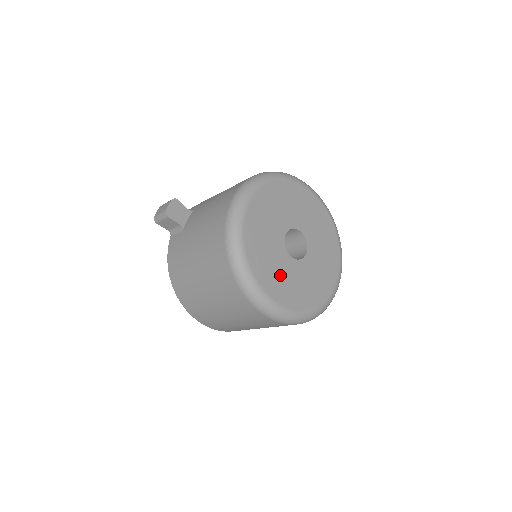
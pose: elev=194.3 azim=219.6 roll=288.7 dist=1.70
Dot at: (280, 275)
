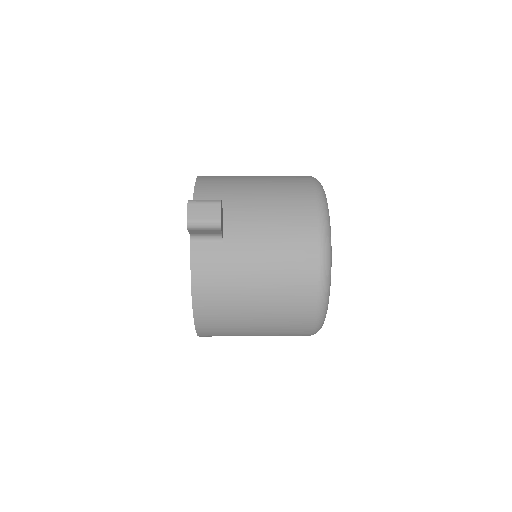
Dot at: occluded
